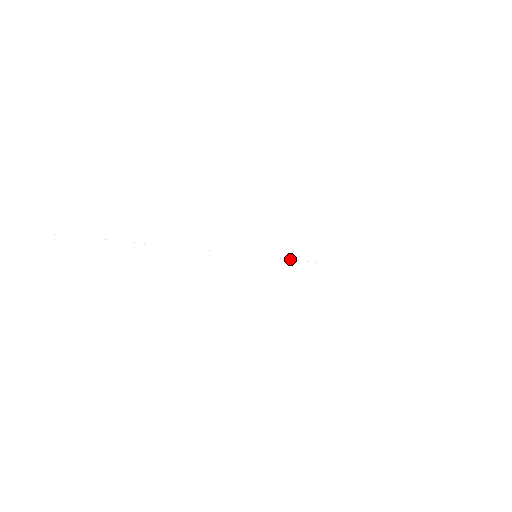
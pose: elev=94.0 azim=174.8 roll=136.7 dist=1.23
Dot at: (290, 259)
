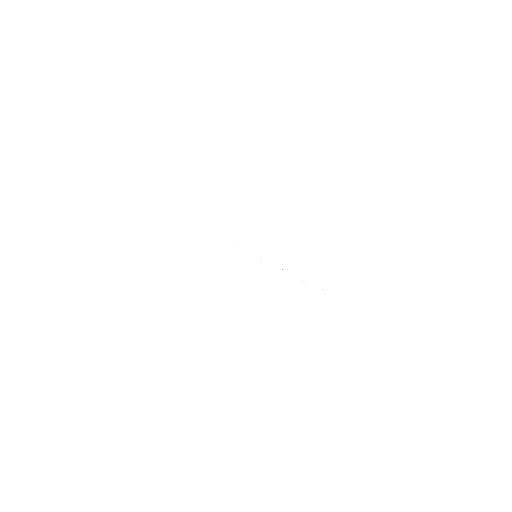
Dot at: occluded
